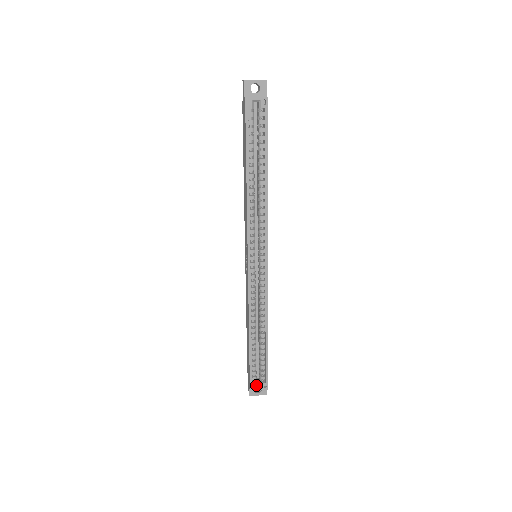
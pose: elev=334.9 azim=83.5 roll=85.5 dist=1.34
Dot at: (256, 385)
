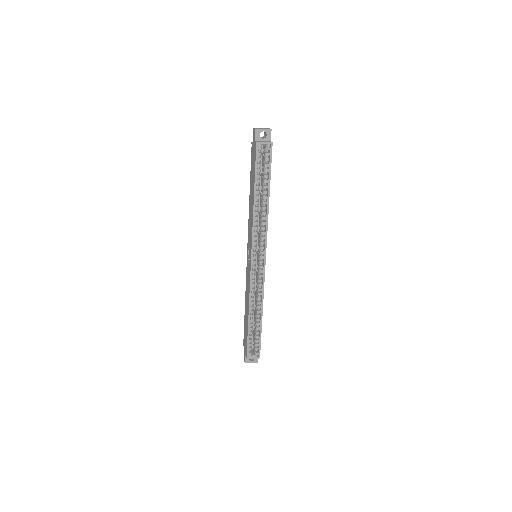
Dot at: (251, 354)
